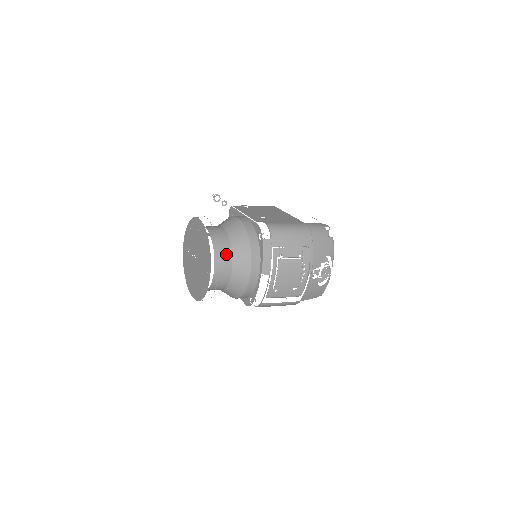
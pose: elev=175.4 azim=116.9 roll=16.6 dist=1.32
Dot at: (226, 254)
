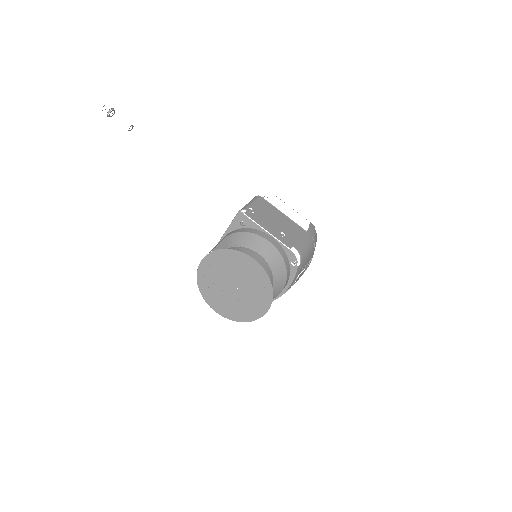
Dot at: occluded
